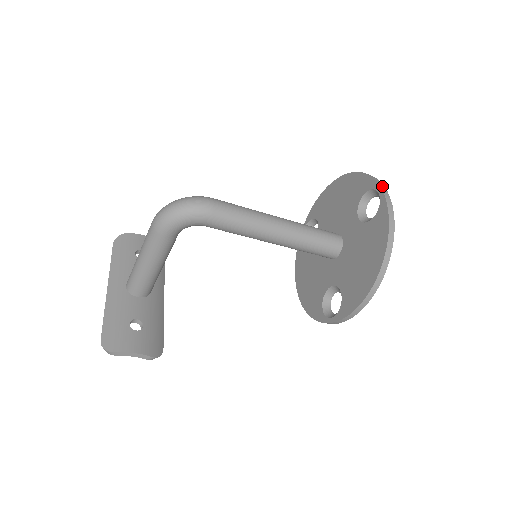
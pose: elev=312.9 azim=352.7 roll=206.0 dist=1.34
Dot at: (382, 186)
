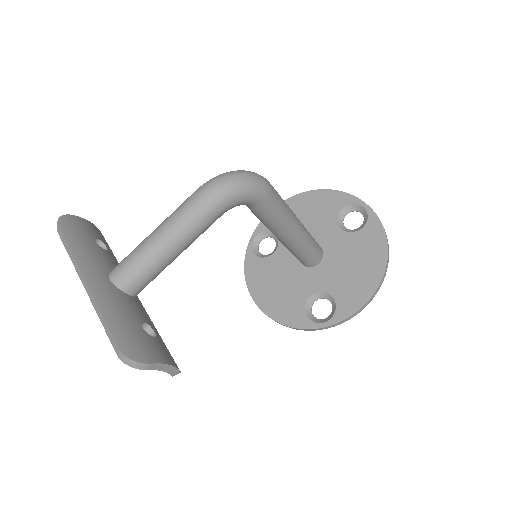
Dot at: (364, 202)
